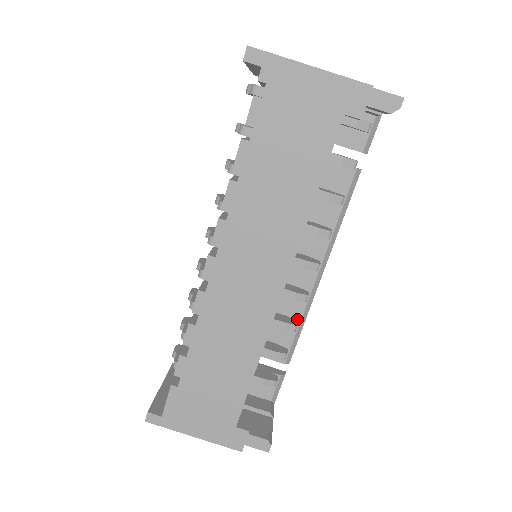
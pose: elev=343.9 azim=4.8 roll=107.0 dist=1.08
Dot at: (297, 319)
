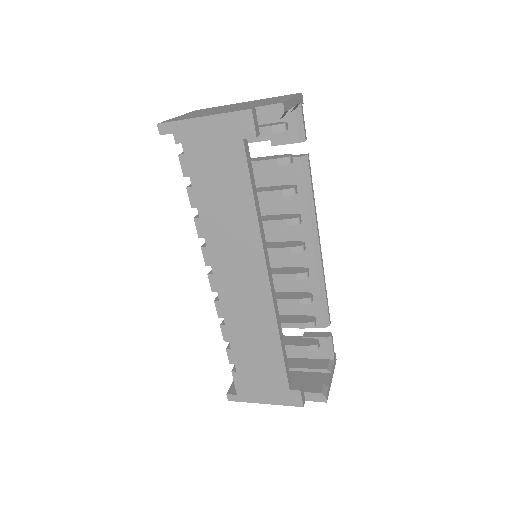
Dot at: (316, 290)
